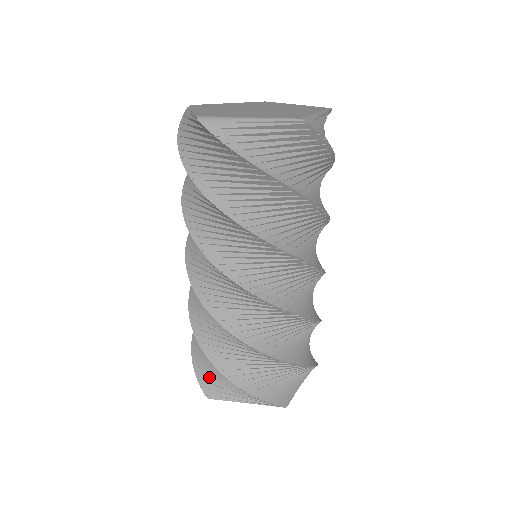
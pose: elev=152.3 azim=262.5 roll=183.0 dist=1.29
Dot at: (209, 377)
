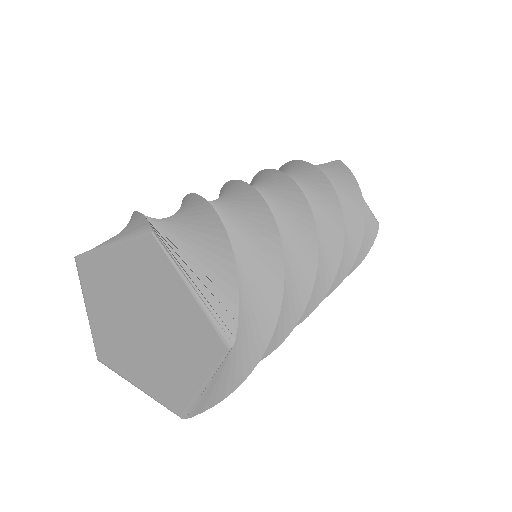
Dot at: occluded
